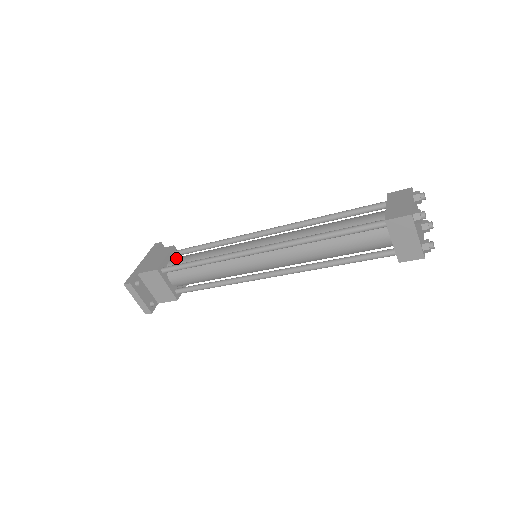
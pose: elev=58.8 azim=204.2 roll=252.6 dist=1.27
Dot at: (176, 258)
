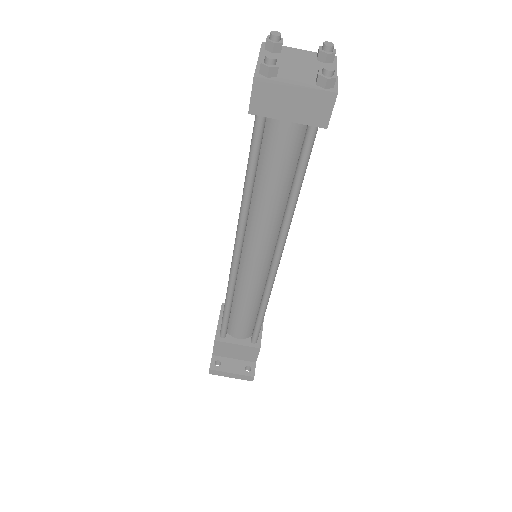
Dot at: occluded
